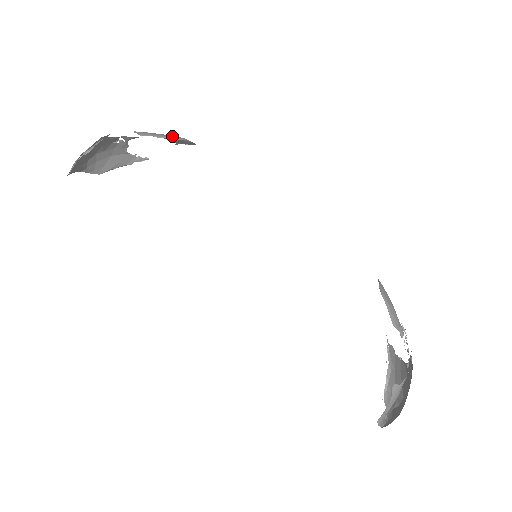
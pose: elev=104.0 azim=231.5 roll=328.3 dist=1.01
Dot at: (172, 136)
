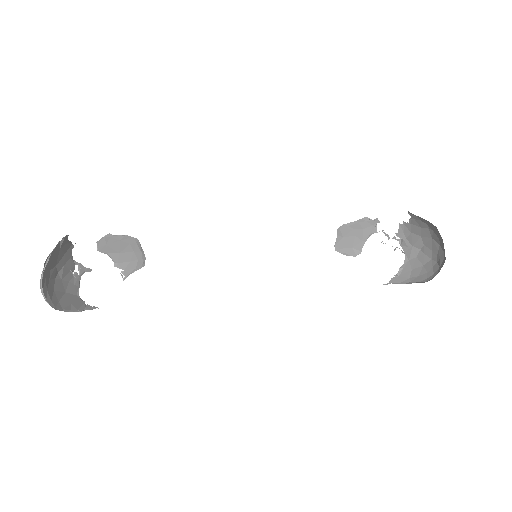
Dot at: (130, 243)
